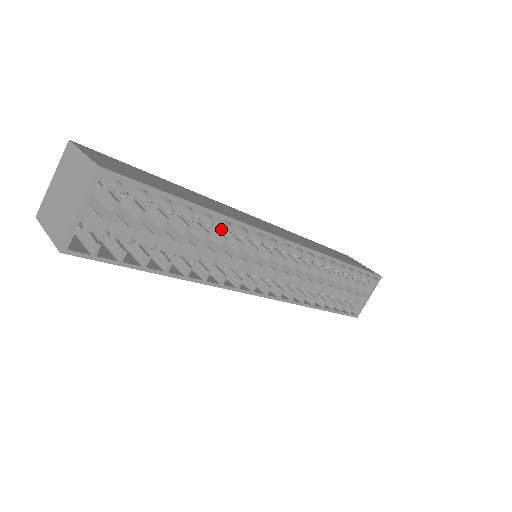
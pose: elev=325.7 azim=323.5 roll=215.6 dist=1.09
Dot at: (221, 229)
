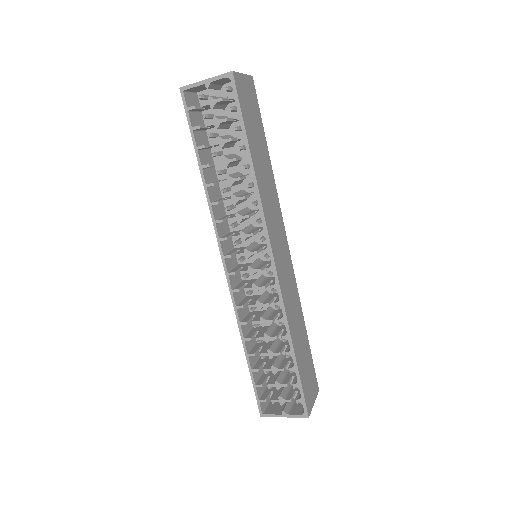
Dot at: (254, 201)
